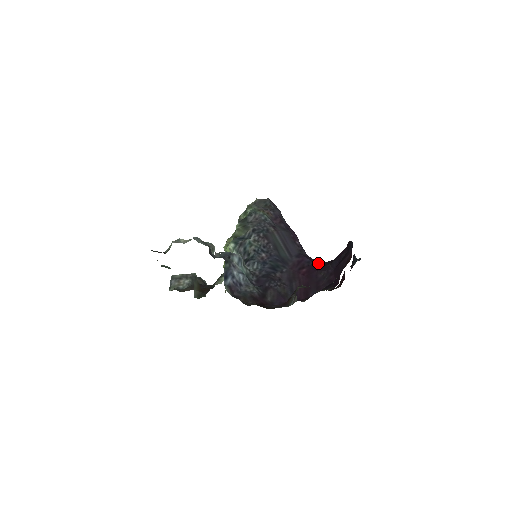
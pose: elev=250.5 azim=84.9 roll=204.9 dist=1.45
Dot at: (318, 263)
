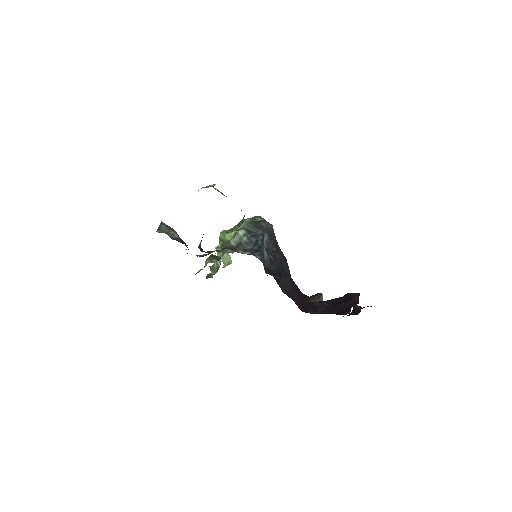
Dot at: (308, 296)
